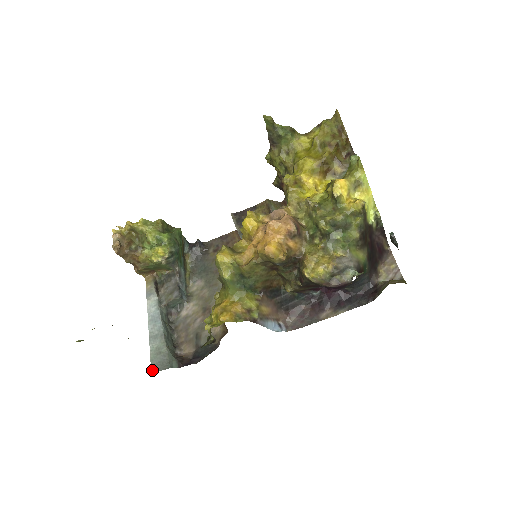
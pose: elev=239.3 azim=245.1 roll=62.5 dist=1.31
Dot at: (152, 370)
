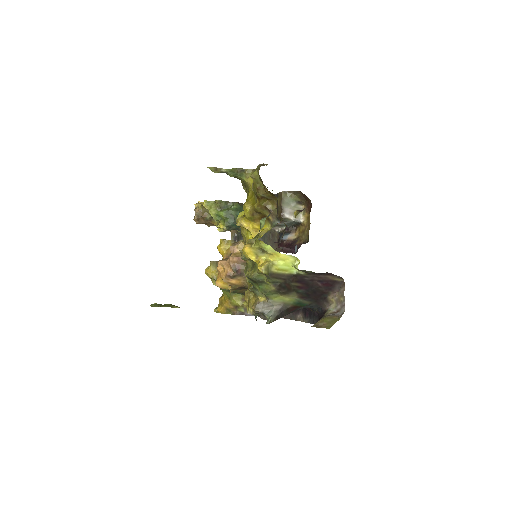
Dot at: occluded
